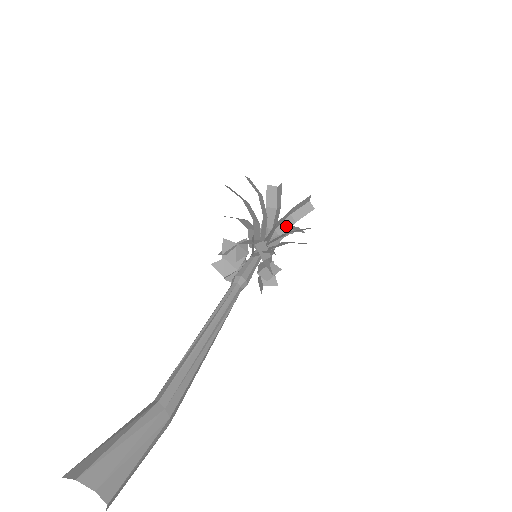
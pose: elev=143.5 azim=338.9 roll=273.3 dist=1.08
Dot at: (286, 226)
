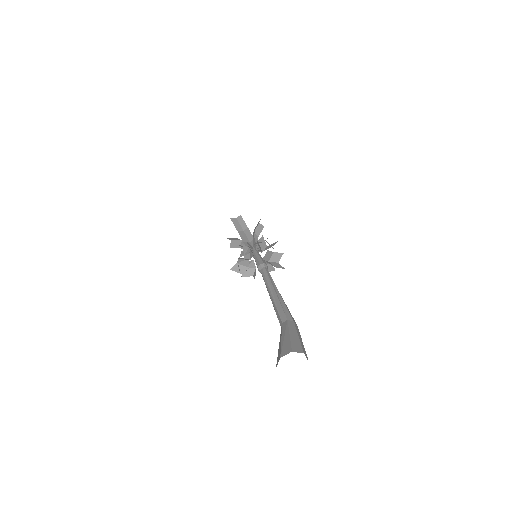
Dot at: (255, 239)
